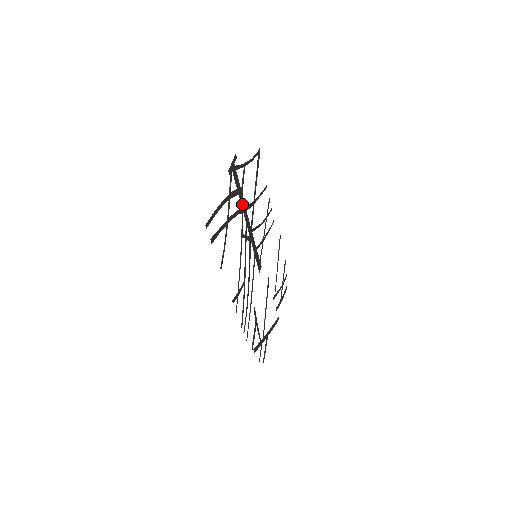
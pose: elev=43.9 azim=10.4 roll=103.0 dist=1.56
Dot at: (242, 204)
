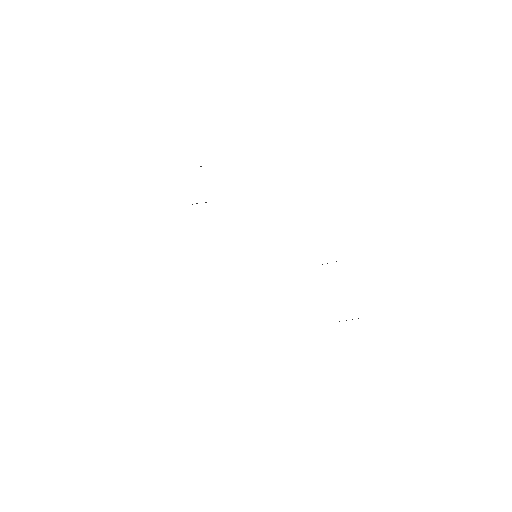
Dot at: occluded
